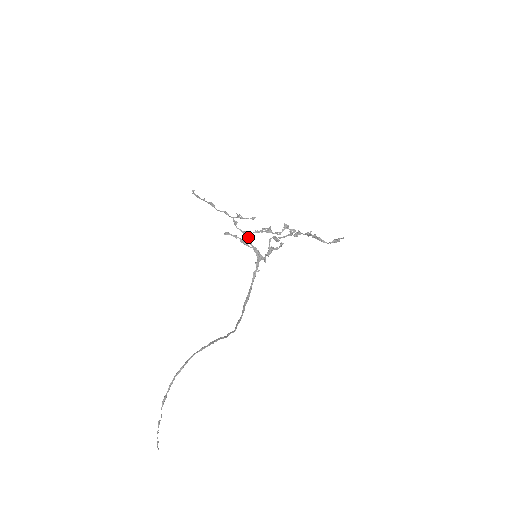
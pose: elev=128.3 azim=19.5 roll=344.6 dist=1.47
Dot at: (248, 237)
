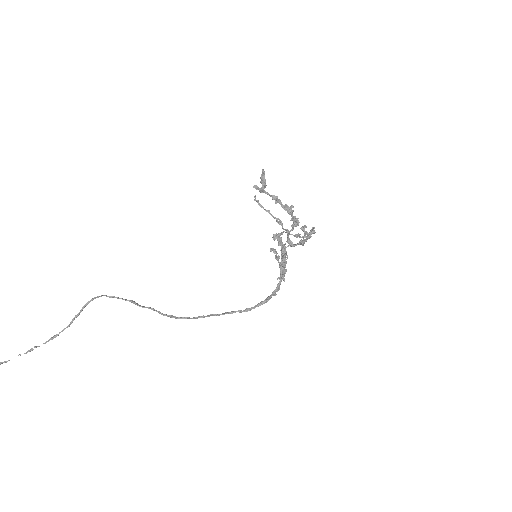
Dot at: occluded
